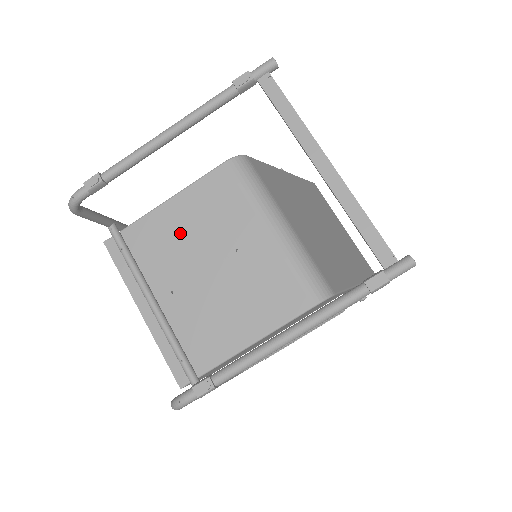
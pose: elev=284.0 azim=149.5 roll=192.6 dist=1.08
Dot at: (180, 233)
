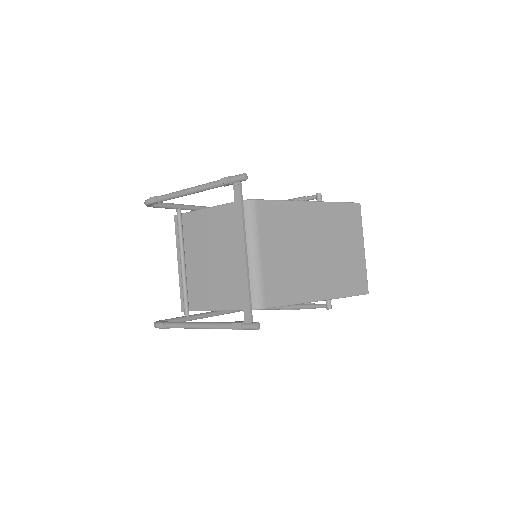
Dot at: (206, 231)
